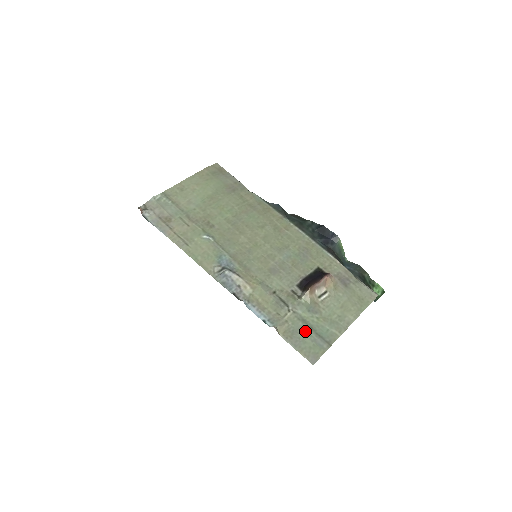
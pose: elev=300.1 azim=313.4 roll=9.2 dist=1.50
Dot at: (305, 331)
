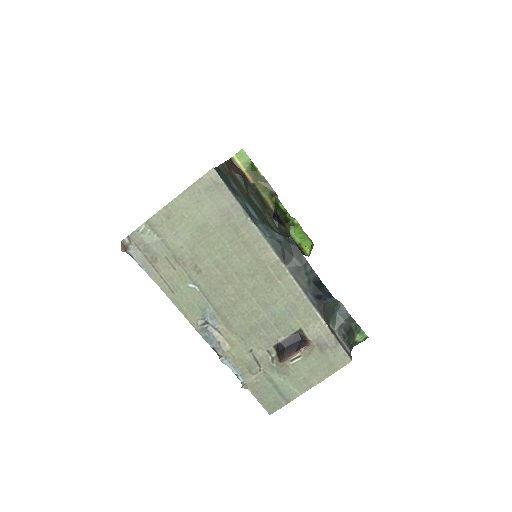
Dot at: (270, 389)
